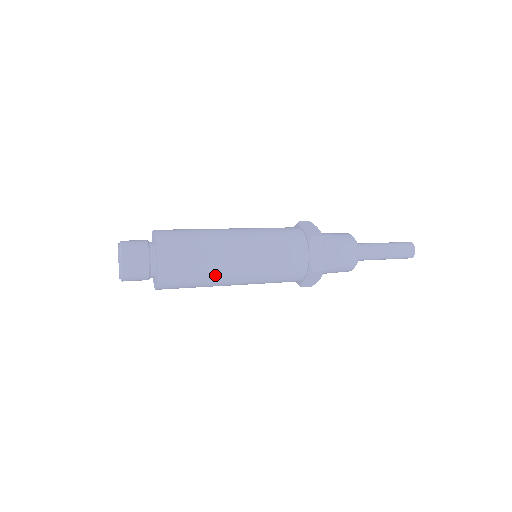
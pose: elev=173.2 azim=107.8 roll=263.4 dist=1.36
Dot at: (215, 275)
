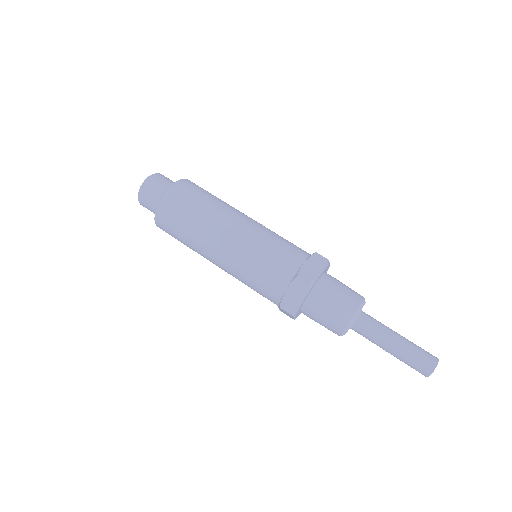
Dot at: (198, 249)
